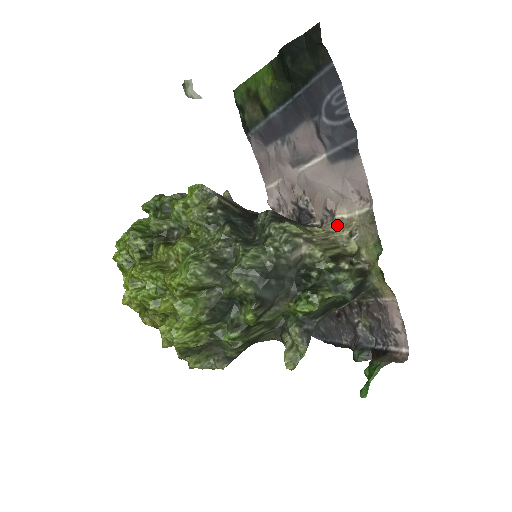
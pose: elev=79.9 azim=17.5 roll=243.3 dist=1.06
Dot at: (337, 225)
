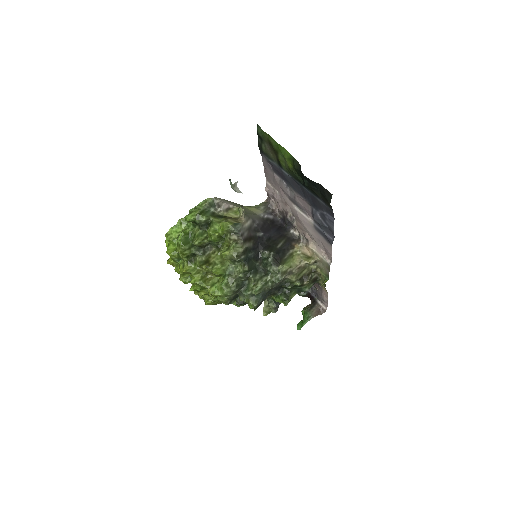
Dot at: (308, 250)
